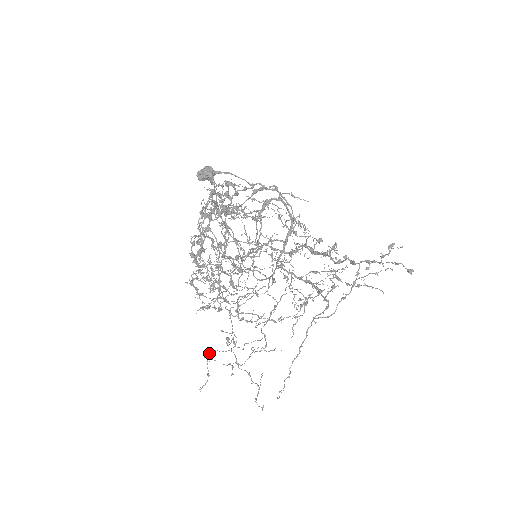
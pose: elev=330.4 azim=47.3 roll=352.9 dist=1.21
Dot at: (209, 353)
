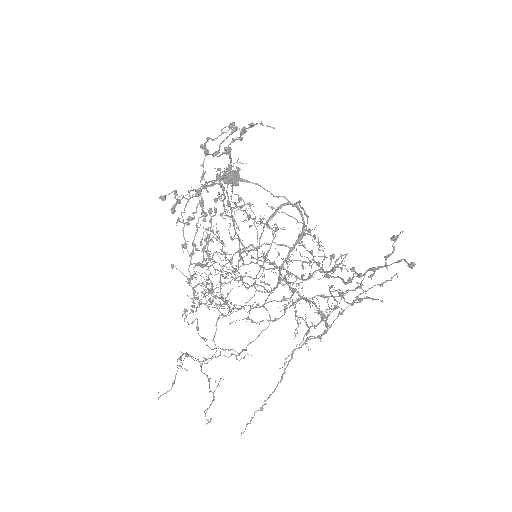
Dot at: (181, 355)
